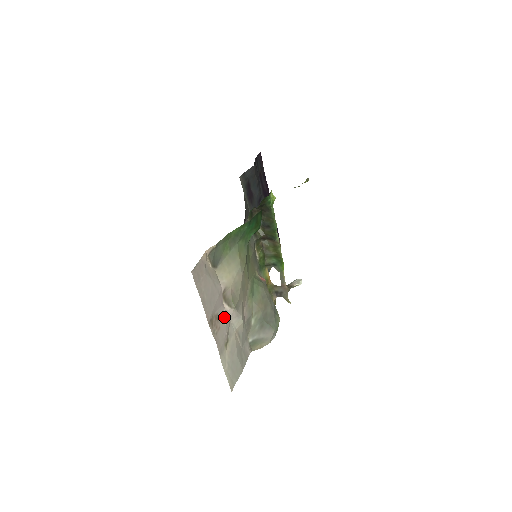
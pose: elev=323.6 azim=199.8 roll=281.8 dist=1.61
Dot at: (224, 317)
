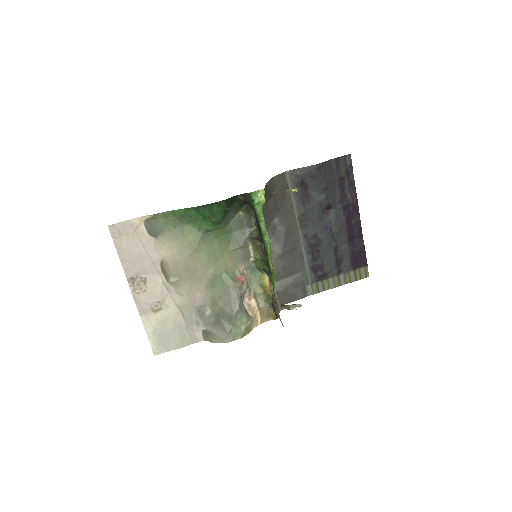
Dot at: (158, 286)
